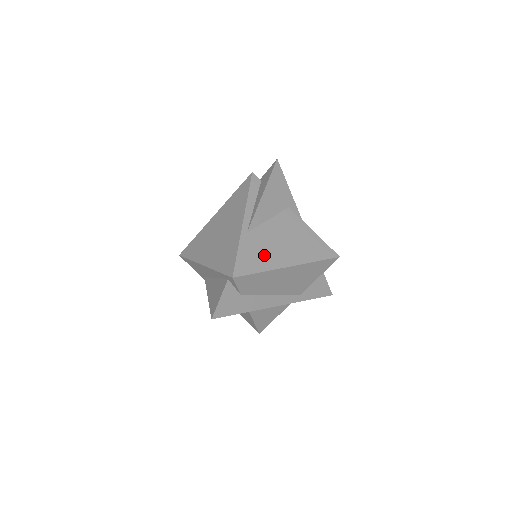
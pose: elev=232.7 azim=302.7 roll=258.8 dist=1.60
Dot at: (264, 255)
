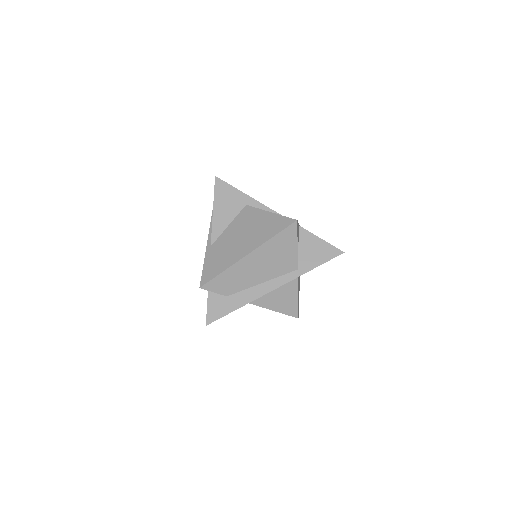
Dot at: (225, 257)
